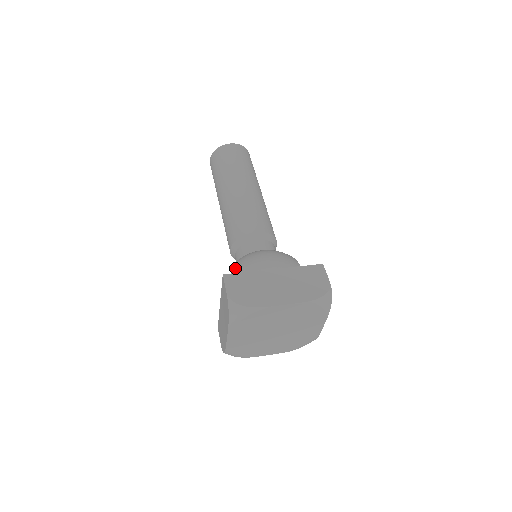
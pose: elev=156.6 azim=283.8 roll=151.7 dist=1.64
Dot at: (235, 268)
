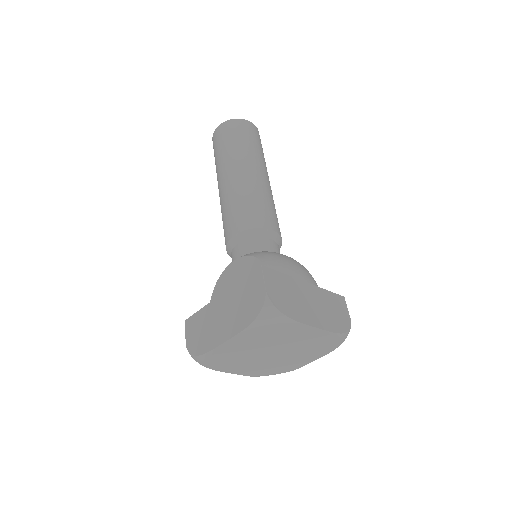
Dot at: (253, 261)
